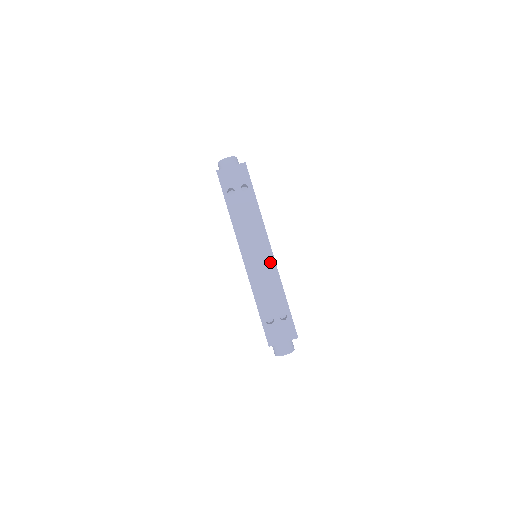
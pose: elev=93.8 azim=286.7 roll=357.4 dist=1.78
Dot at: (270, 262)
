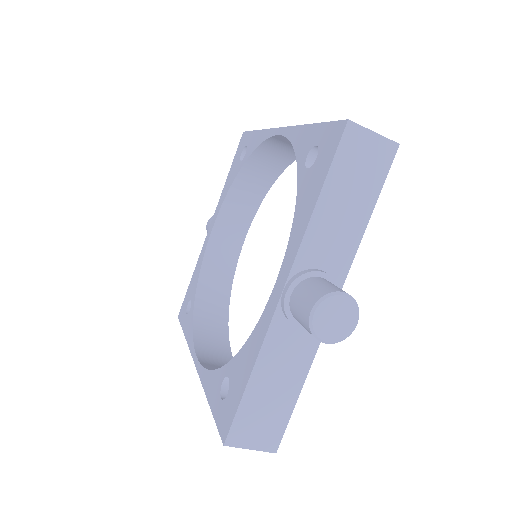
Dot at: occluded
